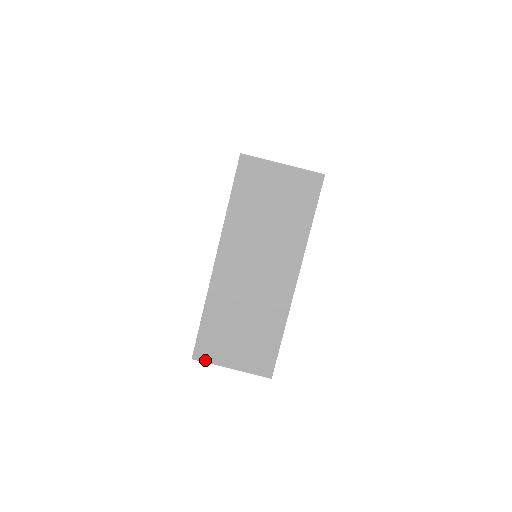
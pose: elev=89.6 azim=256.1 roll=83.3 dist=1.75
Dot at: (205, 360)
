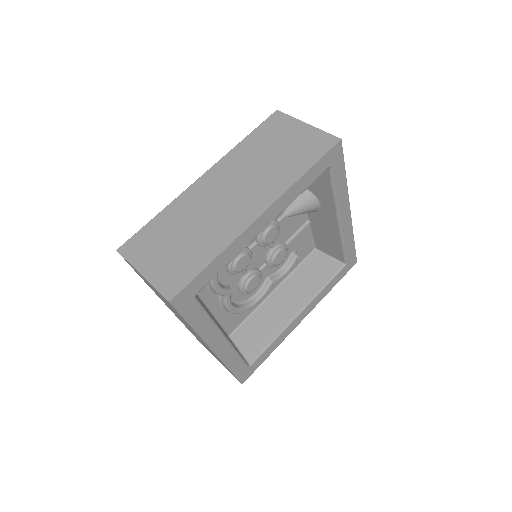
Dot at: (126, 256)
